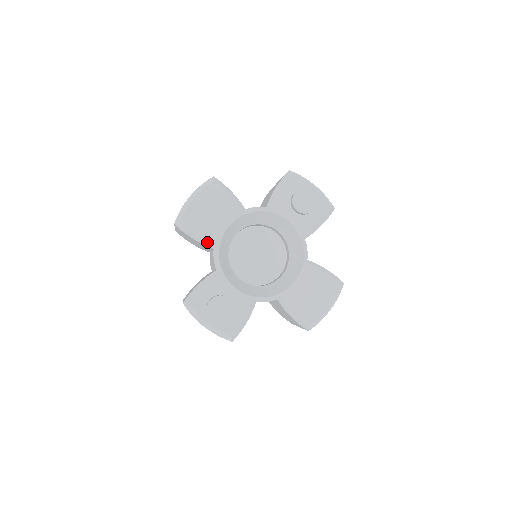
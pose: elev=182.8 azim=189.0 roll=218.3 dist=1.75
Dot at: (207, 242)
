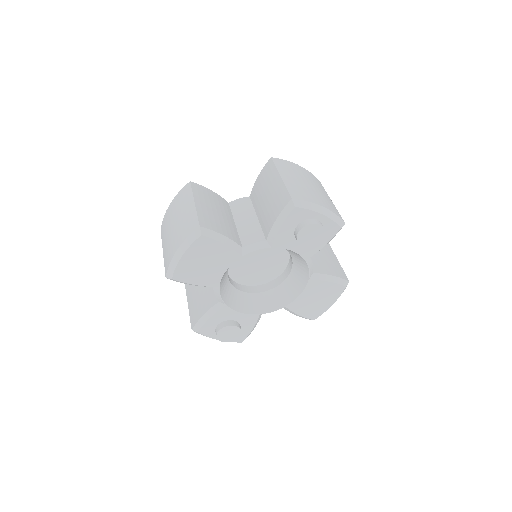
Dot at: (205, 286)
